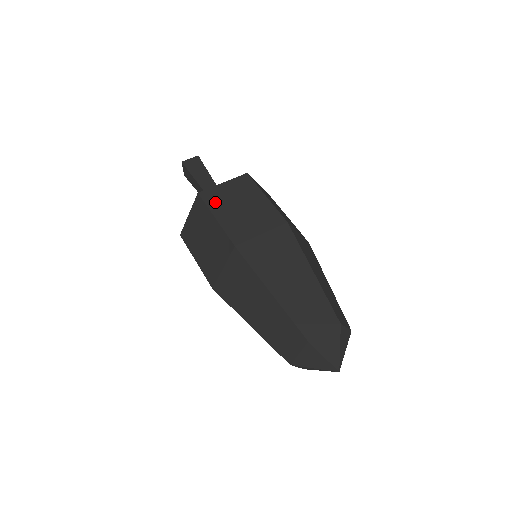
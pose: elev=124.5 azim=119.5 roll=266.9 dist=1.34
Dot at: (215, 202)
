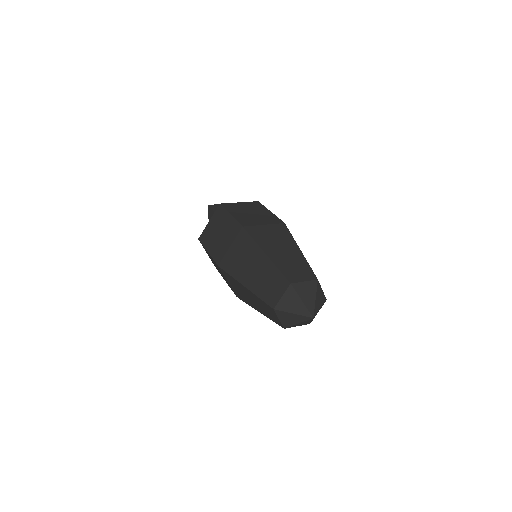
Dot at: (232, 208)
